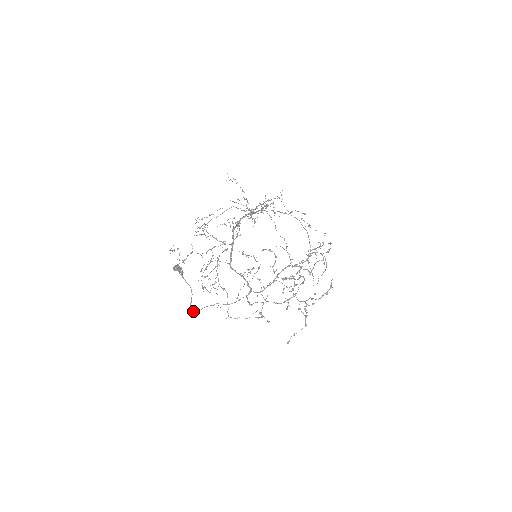
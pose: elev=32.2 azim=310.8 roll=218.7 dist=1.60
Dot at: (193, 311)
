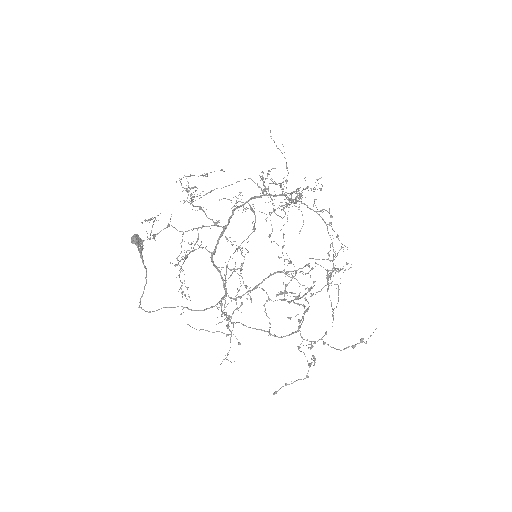
Dot at: (144, 310)
